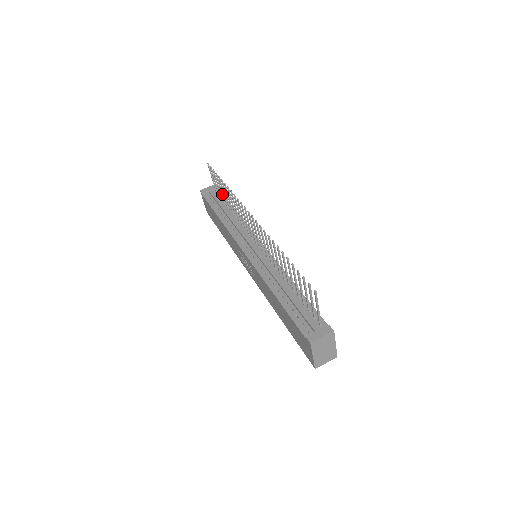
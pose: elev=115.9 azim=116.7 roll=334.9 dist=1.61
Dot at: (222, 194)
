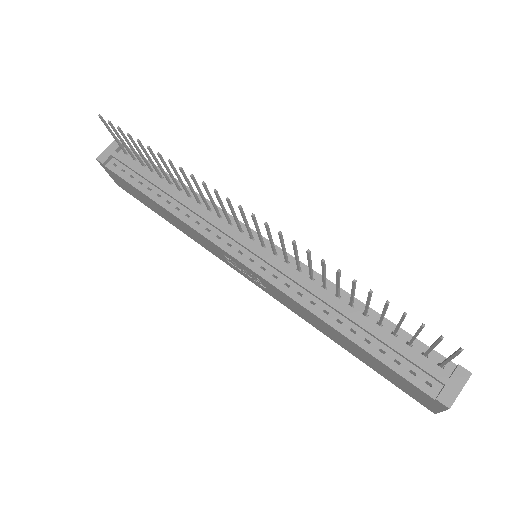
Dot at: (146, 161)
